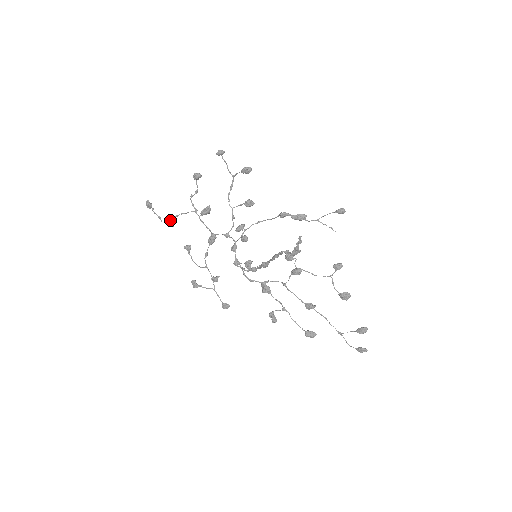
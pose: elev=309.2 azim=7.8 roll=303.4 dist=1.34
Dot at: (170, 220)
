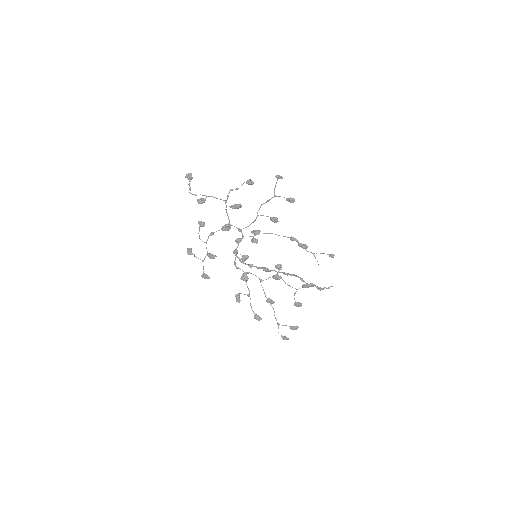
Dot at: (202, 198)
